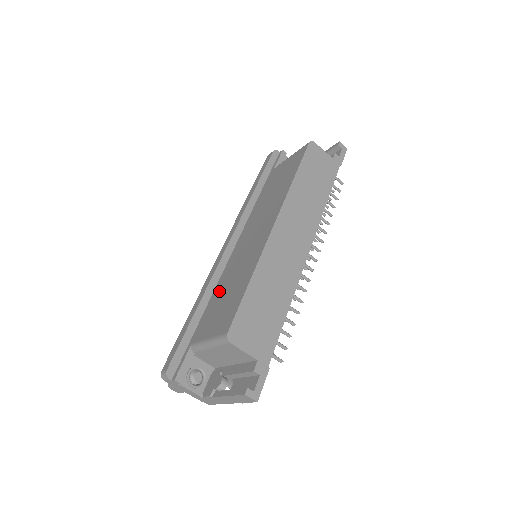
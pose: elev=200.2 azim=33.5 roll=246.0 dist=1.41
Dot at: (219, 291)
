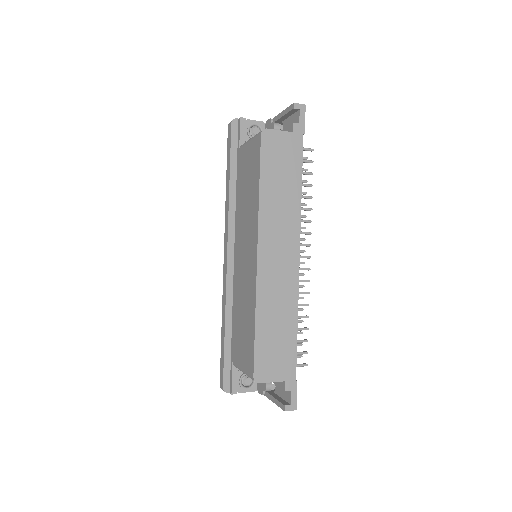
Dot at: (236, 312)
